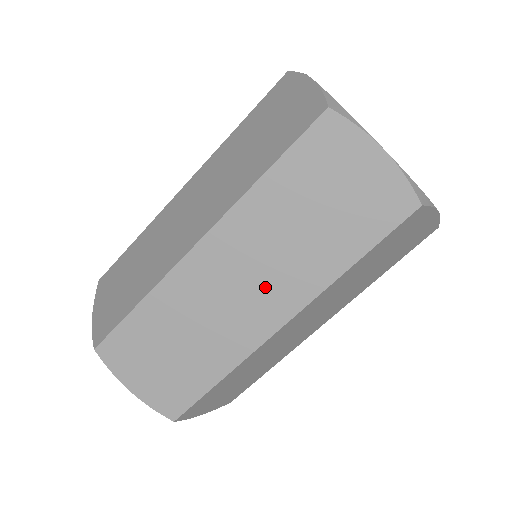
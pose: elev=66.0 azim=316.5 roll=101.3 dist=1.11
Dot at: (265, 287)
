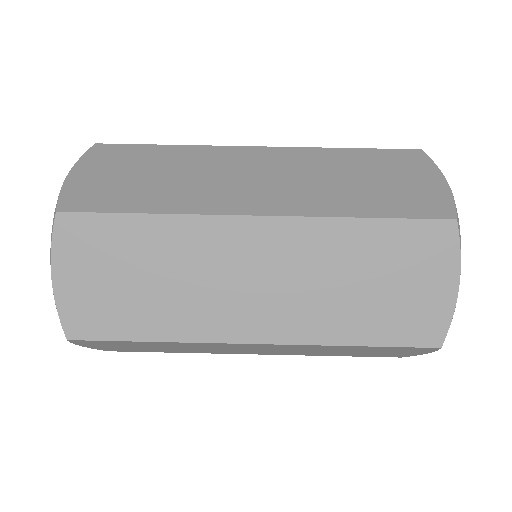
Dot at: (272, 301)
